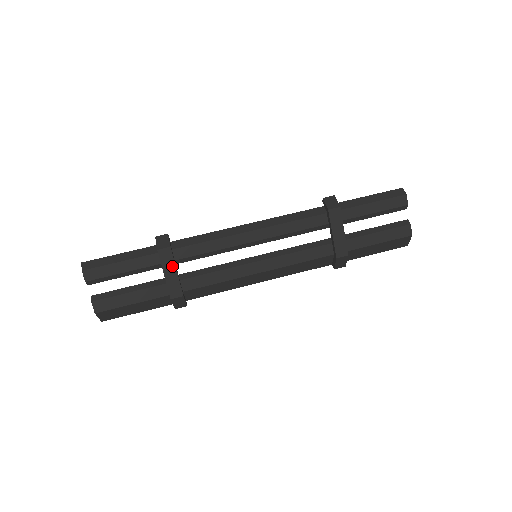
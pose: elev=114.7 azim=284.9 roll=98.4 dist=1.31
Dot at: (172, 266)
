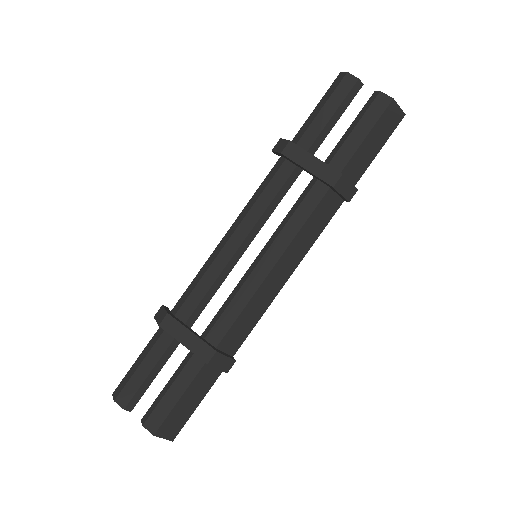
Dot at: (183, 330)
